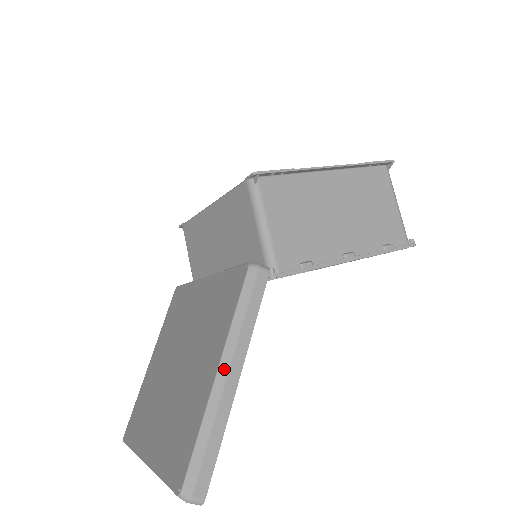
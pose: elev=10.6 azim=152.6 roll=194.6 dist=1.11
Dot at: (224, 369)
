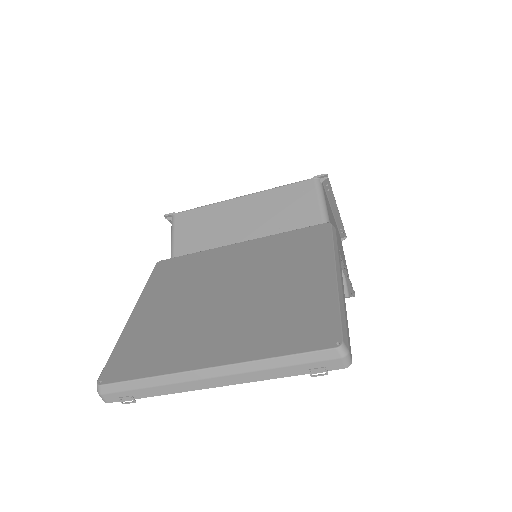
Dot at: (339, 274)
